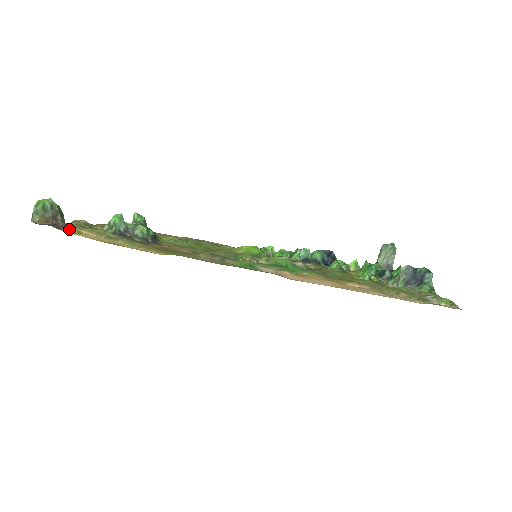
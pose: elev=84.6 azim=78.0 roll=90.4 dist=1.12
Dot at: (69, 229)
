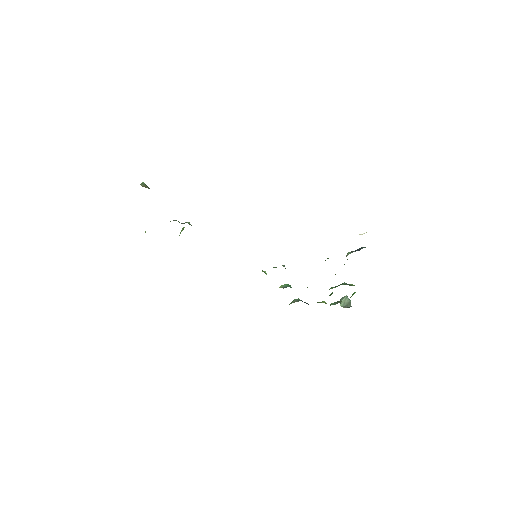
Dot at: occluded
